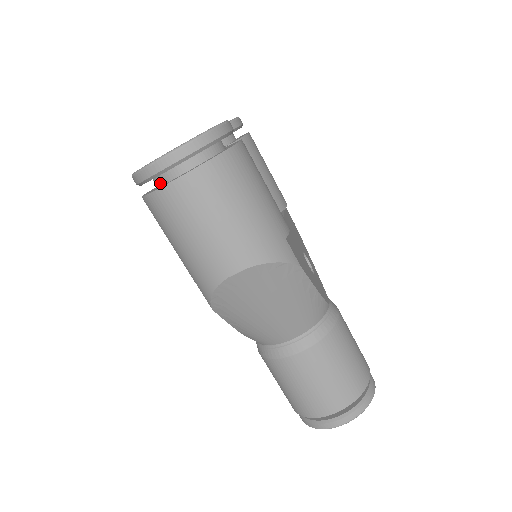
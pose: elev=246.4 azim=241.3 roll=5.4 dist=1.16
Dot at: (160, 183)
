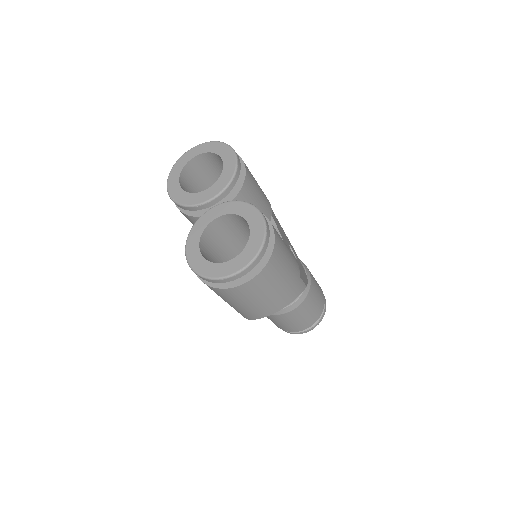
Dot at: occluded
